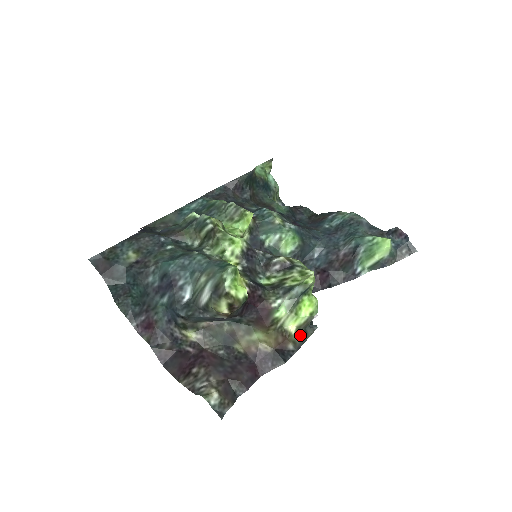
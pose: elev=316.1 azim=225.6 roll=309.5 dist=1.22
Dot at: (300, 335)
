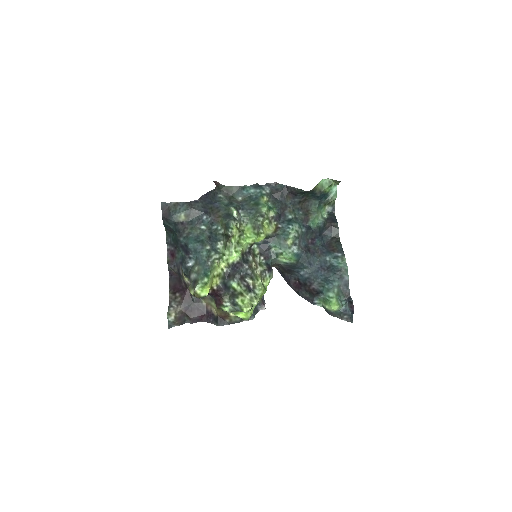
Dot at: (237, 319)
